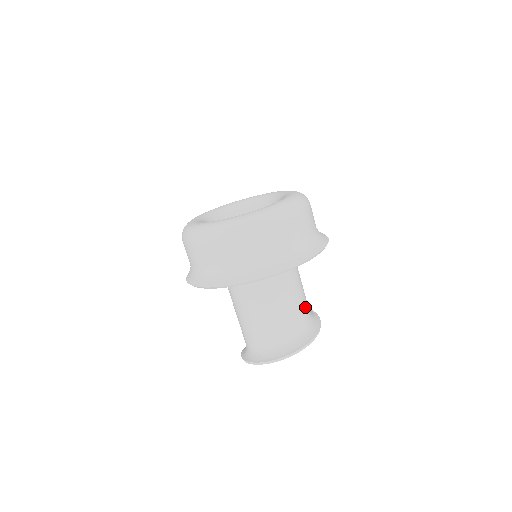
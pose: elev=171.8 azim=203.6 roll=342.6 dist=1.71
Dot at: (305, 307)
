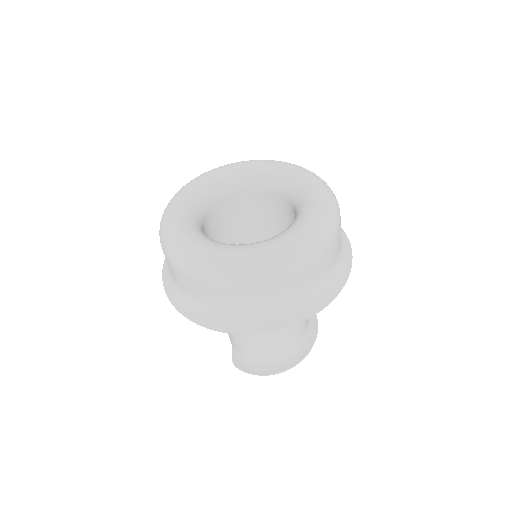
Dot at: occluded
